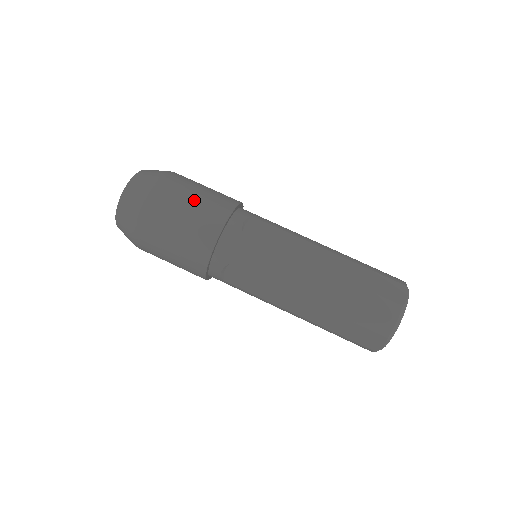
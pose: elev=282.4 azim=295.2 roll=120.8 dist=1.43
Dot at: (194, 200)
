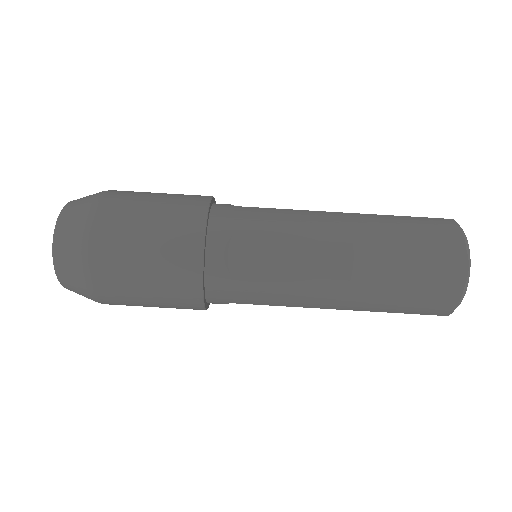
Dot at: (163, 193)
